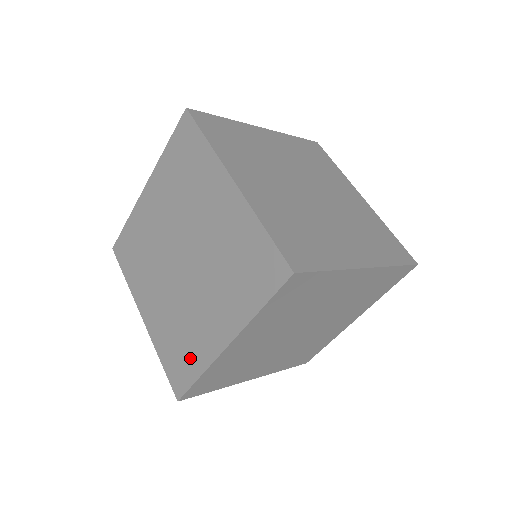
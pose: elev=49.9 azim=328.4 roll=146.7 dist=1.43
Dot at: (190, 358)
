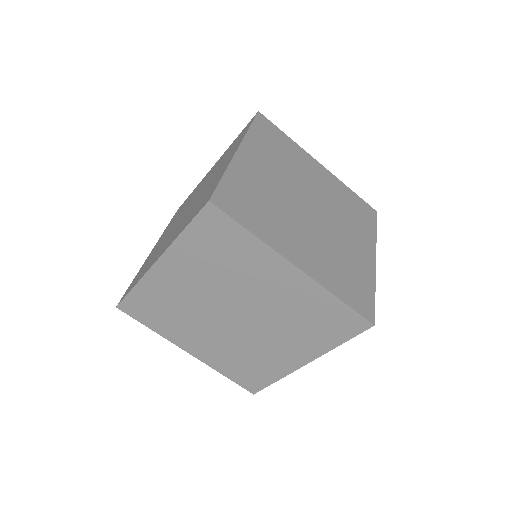
Dot at: (263, 372)
